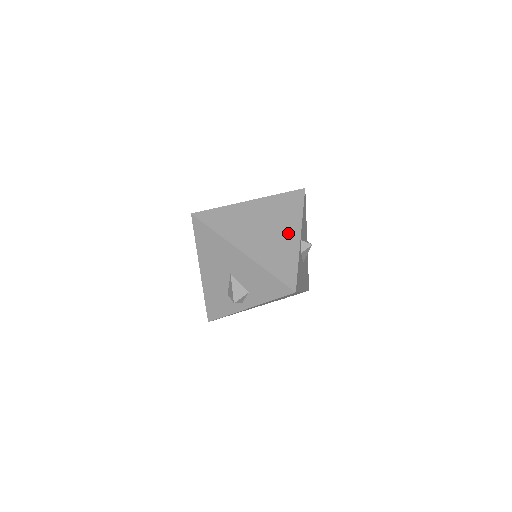
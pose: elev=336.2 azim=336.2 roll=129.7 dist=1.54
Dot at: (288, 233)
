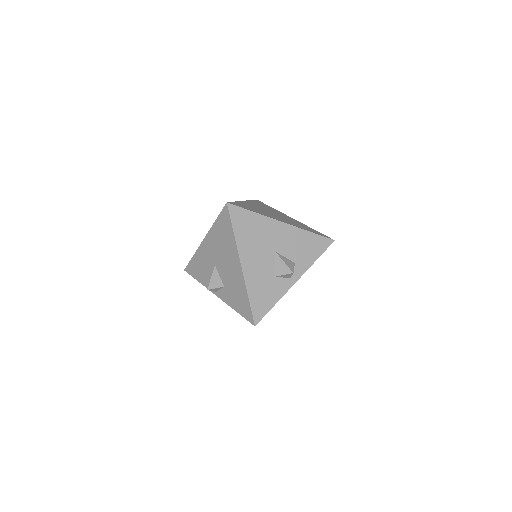
Dot at: (286, 216)
